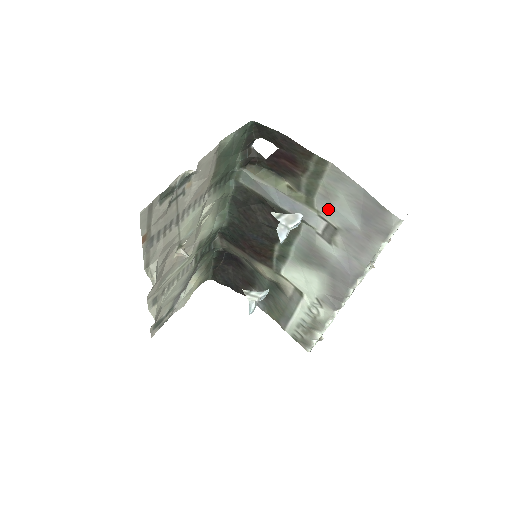
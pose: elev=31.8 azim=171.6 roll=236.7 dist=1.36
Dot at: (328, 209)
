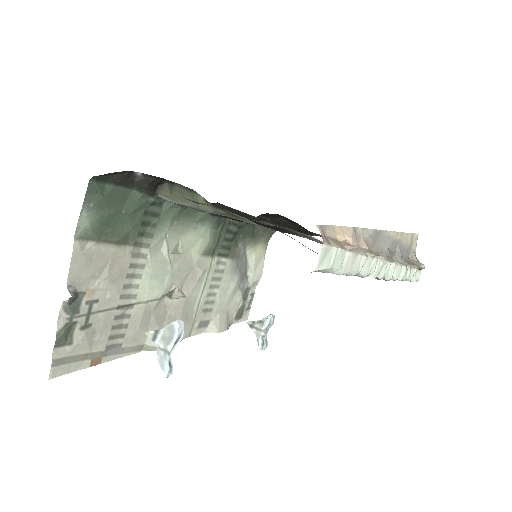
Dot at: occluded
